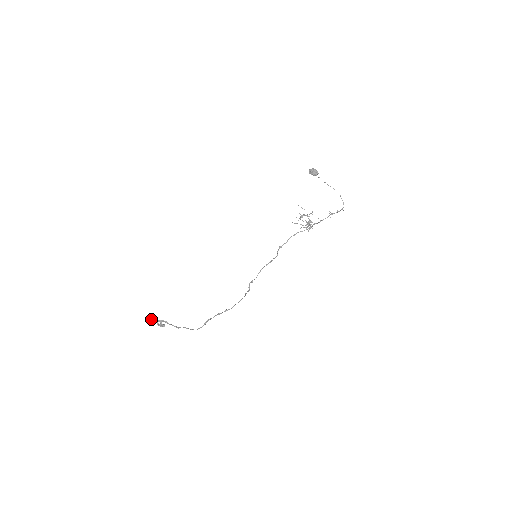
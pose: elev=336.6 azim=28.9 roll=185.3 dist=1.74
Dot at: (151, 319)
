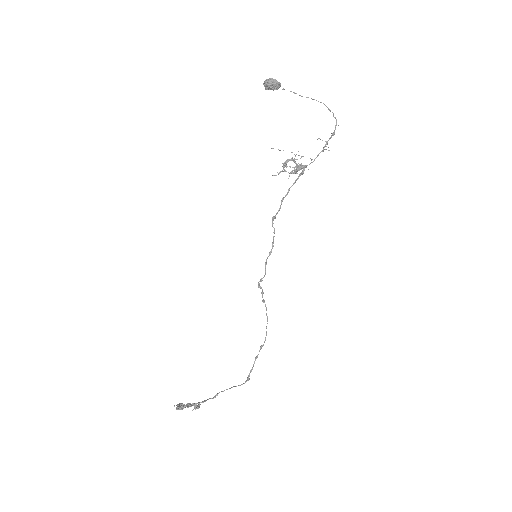
Dot at: (180, 409)
